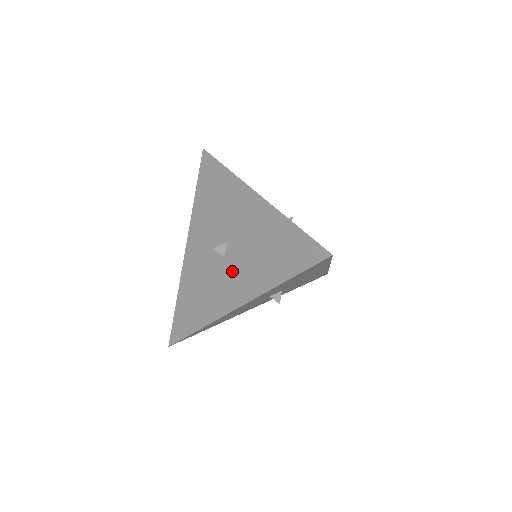
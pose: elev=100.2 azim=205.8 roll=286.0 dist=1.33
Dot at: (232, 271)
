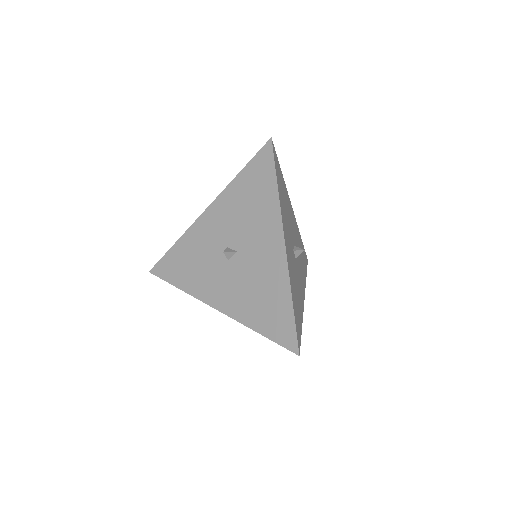
Dot at: (227, 278)
